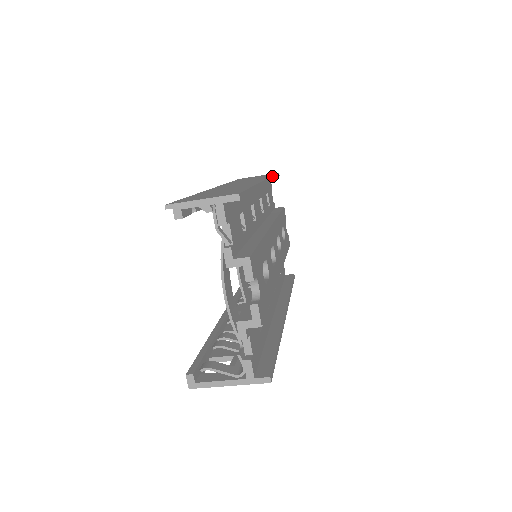
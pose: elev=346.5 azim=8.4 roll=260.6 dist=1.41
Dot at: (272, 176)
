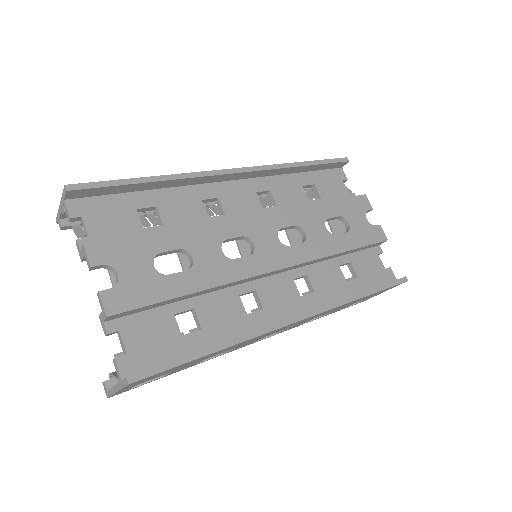
Dot at: (290, 163)
